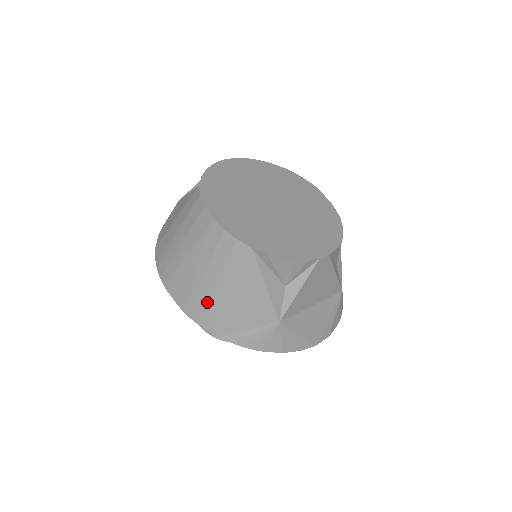
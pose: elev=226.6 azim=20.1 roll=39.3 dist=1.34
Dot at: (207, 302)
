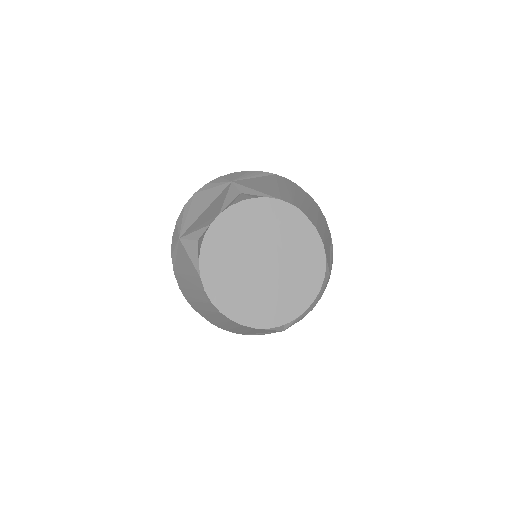
Dot at: (229, 329)
